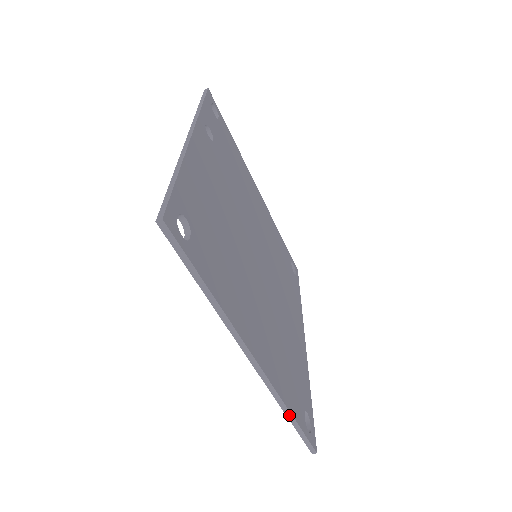
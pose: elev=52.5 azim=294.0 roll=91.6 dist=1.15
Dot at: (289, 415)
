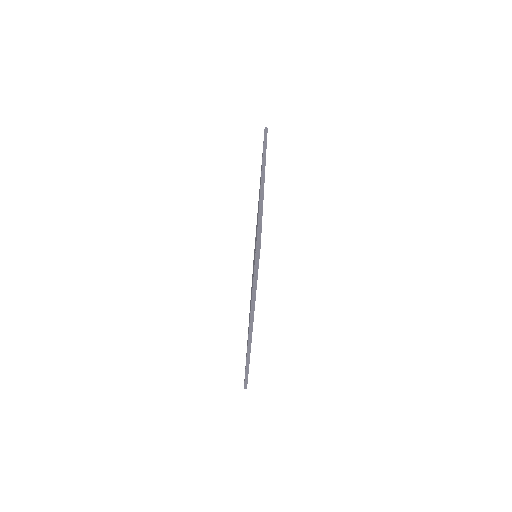
Dot at: (261, 210)
